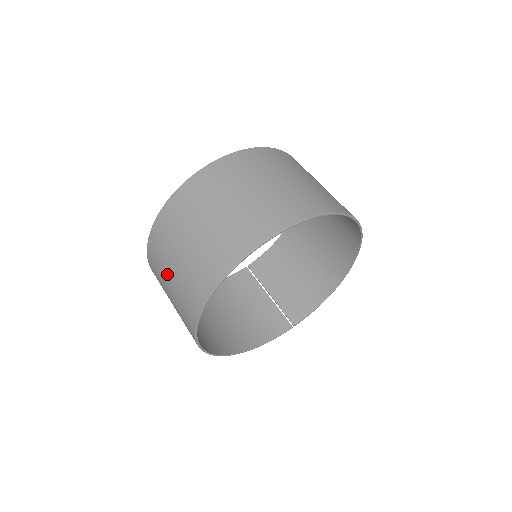
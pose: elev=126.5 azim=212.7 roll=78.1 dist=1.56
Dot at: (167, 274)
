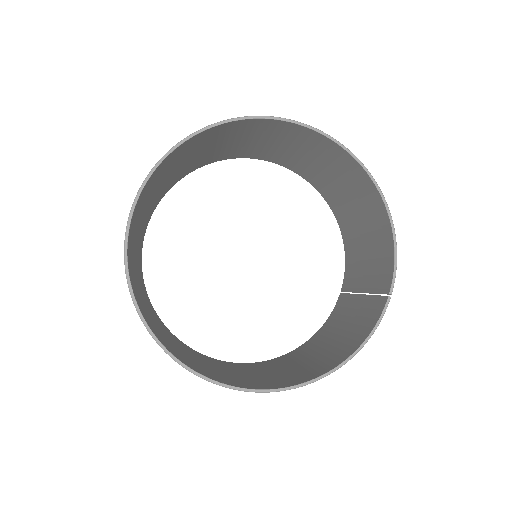
Dot at: occluded
